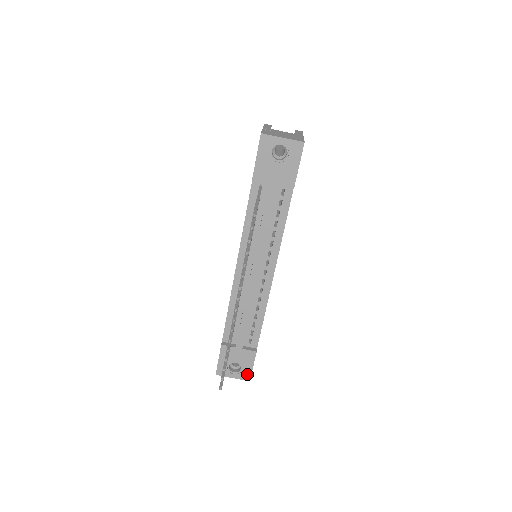
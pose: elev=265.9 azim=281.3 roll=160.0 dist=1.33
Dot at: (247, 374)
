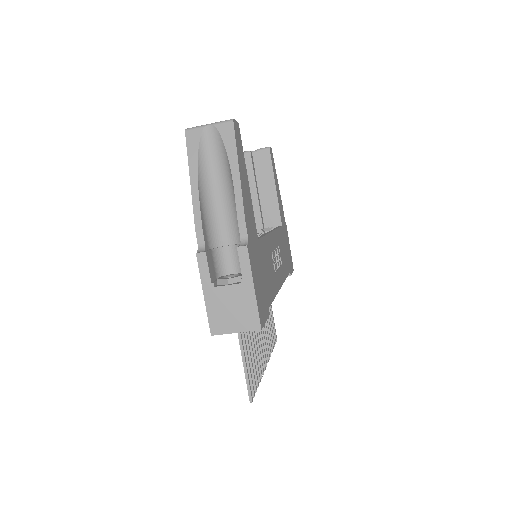
Dot at: occluded
